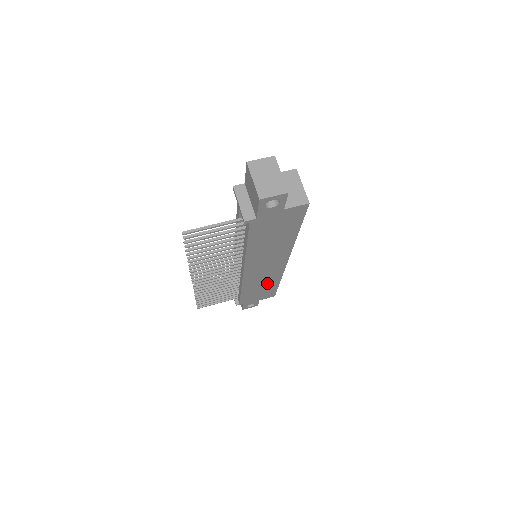
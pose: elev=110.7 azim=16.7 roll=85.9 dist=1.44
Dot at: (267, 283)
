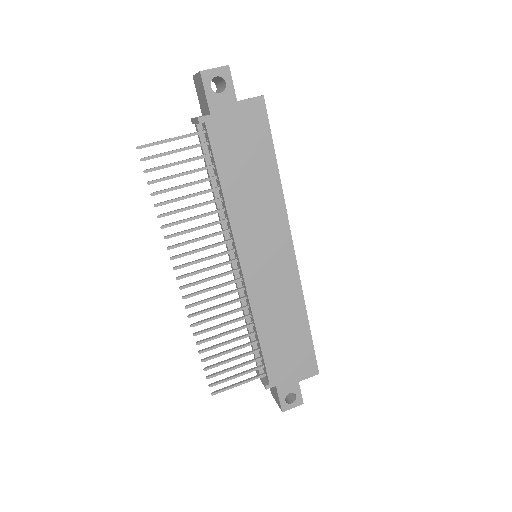
Dot at: (289, 317)
